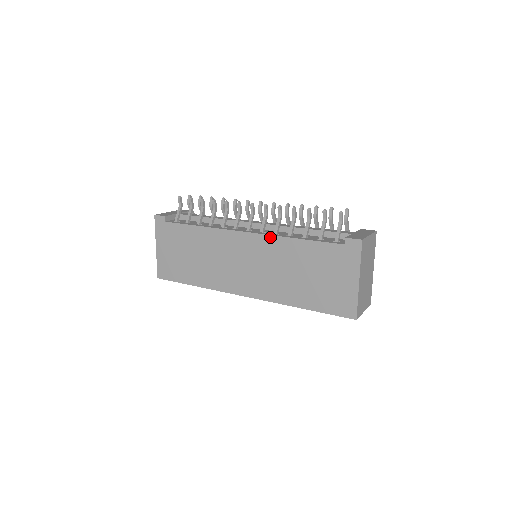
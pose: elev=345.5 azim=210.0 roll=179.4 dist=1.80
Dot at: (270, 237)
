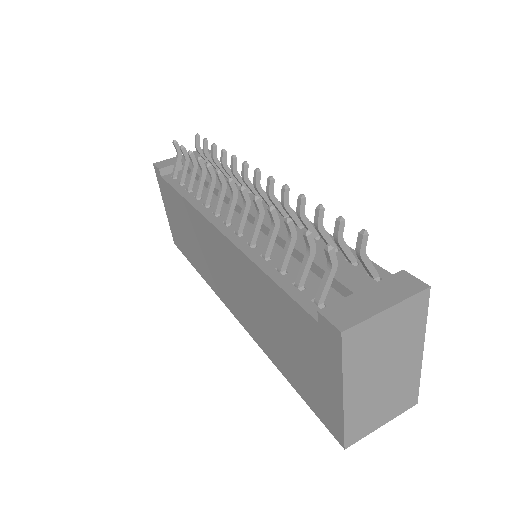
Dot at: (238, 251)
